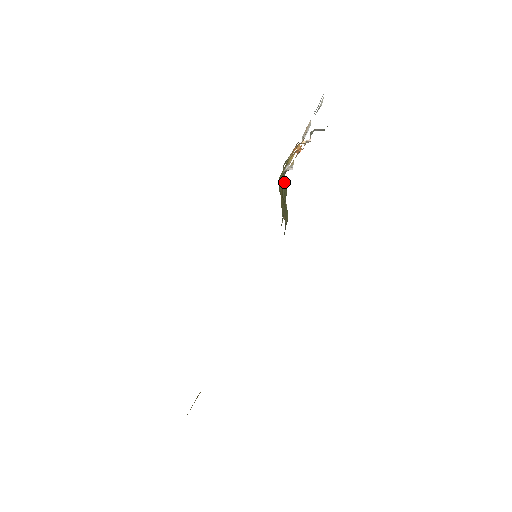
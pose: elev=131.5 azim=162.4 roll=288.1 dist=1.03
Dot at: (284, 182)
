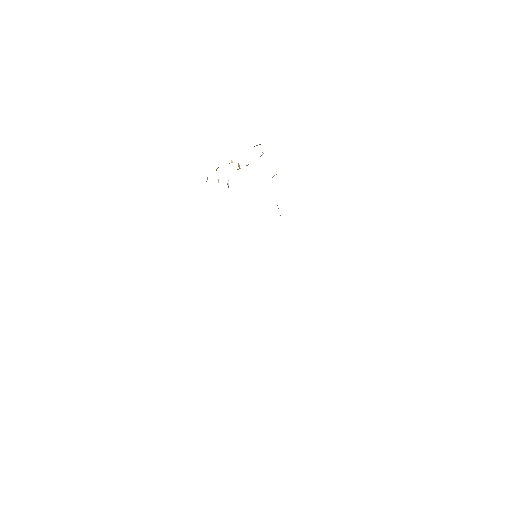
Dot at: occluded
